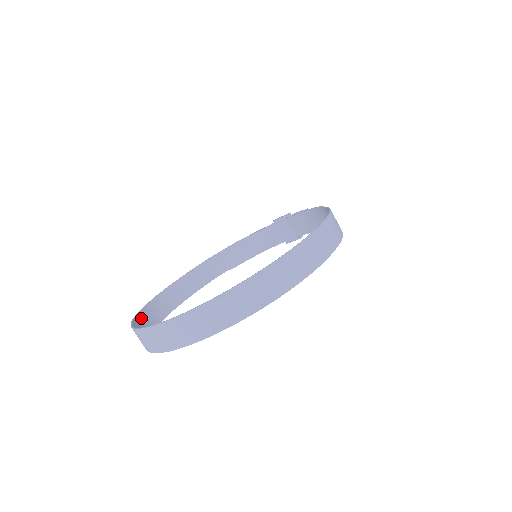
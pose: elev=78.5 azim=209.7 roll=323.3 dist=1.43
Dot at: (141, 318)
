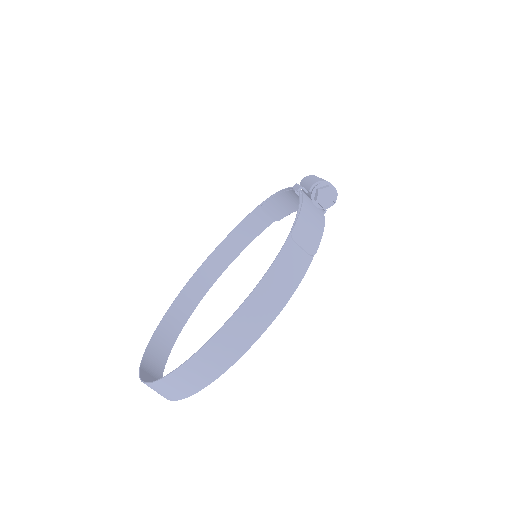
Dot at: (185, 294)
